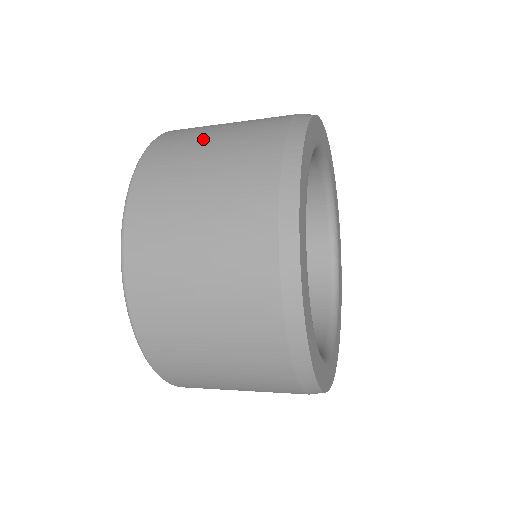
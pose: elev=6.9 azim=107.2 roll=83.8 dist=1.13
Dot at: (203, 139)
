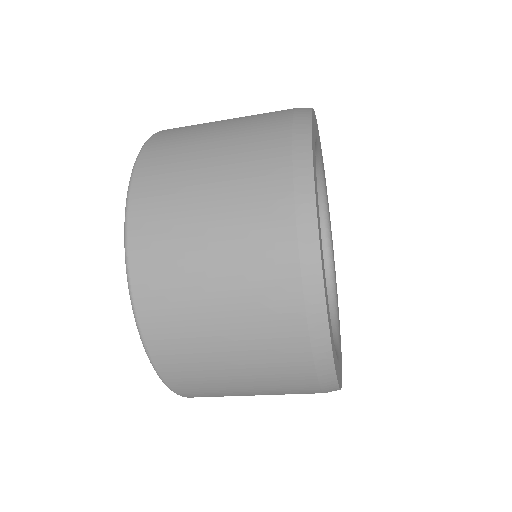
Dot at: (193, 222)
